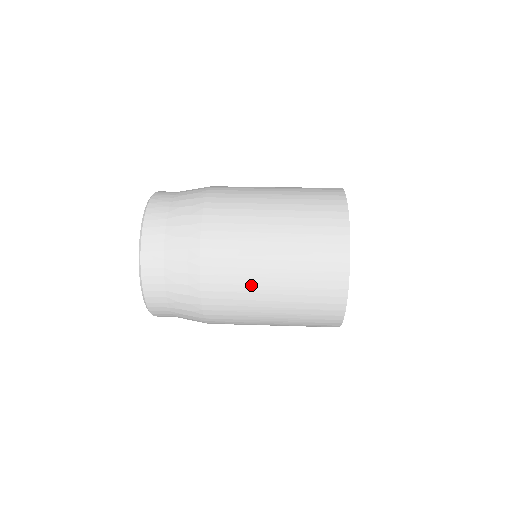
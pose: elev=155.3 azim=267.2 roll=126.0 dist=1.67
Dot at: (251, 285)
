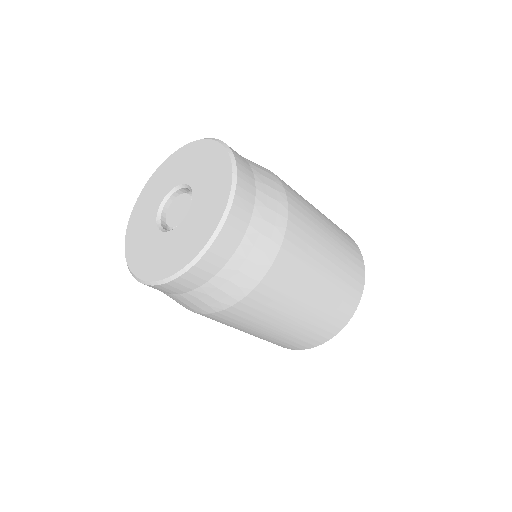
Dot at: (317, 251)
